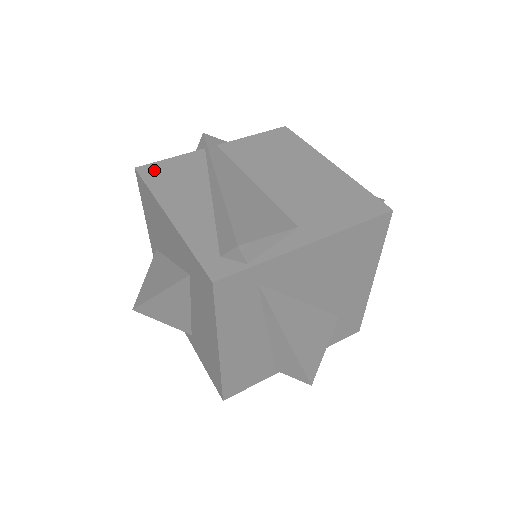
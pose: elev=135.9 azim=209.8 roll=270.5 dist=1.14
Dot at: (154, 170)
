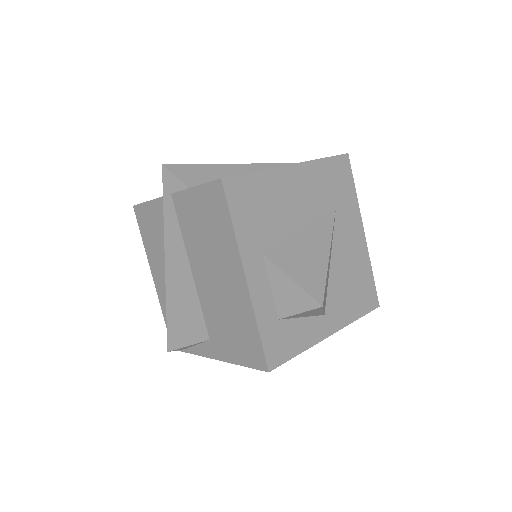
Dot at: (142, 216)
